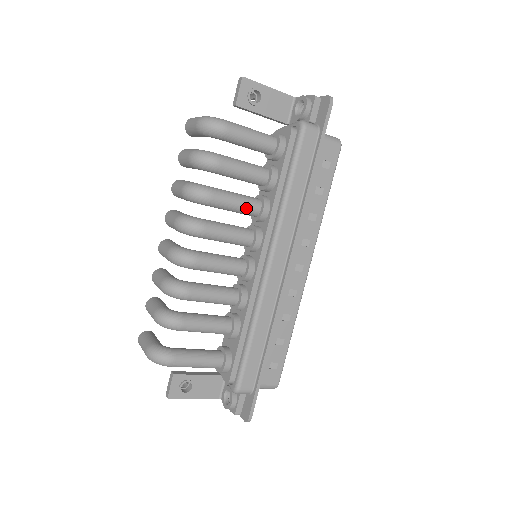
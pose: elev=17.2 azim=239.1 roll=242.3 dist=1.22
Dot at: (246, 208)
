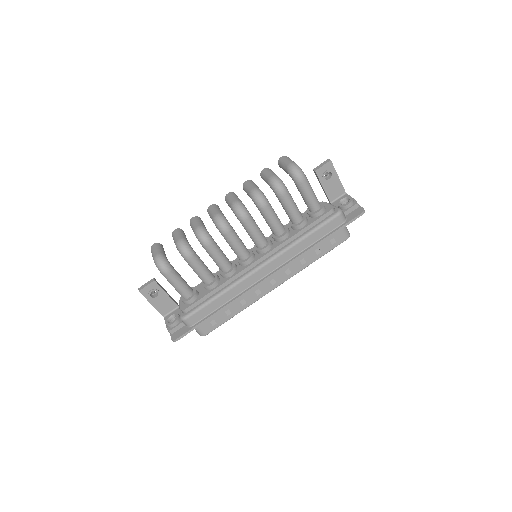
Dot at: (275, 227)
